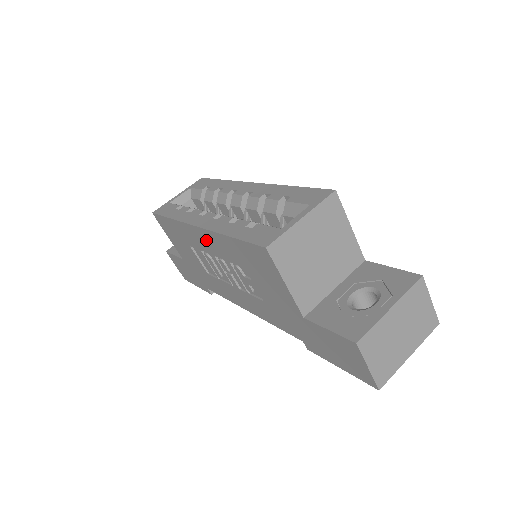
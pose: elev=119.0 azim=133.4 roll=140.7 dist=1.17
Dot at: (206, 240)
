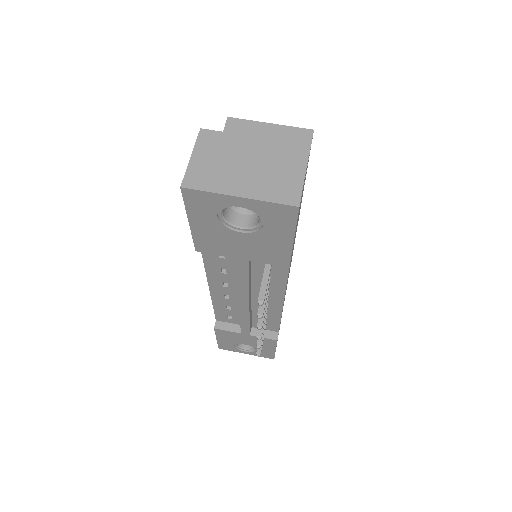
Dot at: occluded
